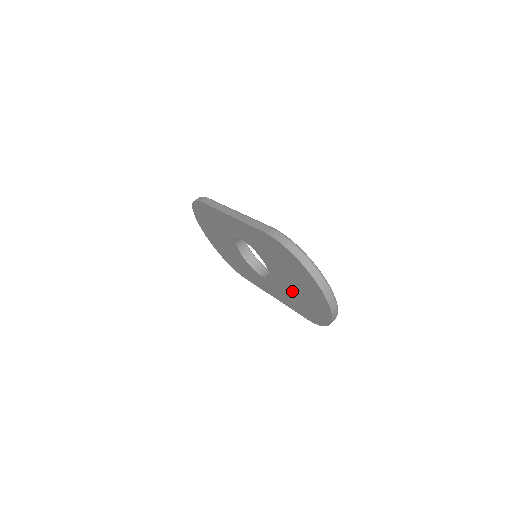
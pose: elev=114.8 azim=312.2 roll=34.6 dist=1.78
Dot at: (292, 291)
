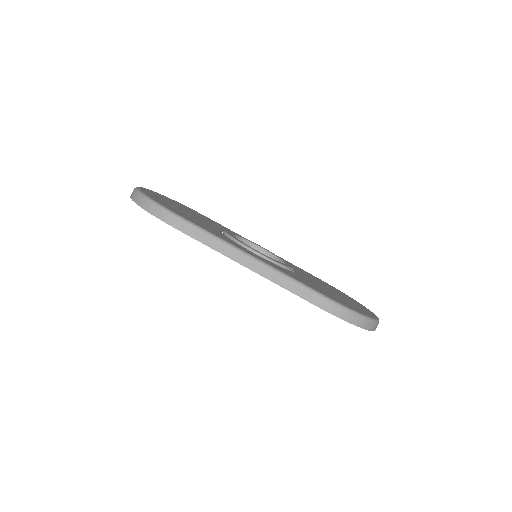
Dot at: occluded
